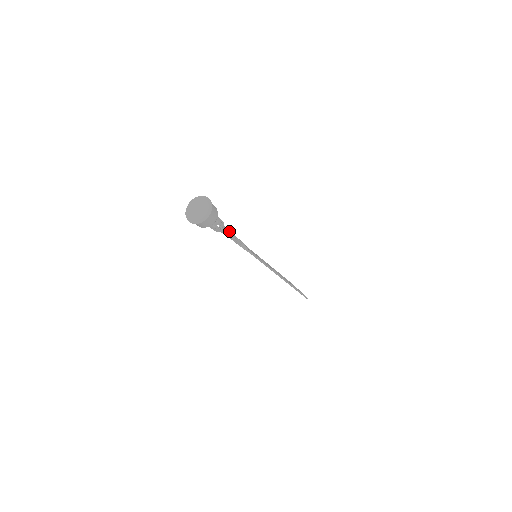
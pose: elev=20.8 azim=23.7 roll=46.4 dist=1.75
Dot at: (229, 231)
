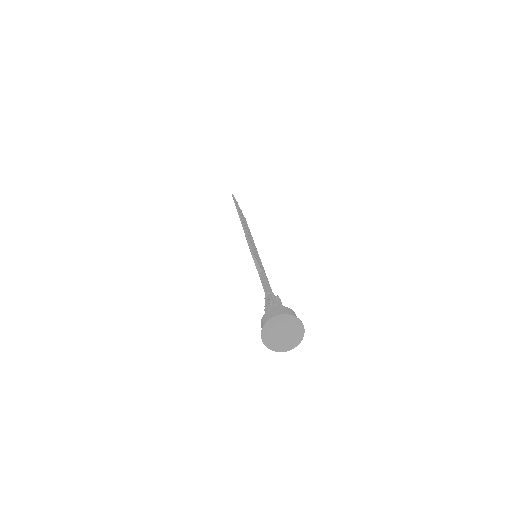
Dot at: (277, 301)
